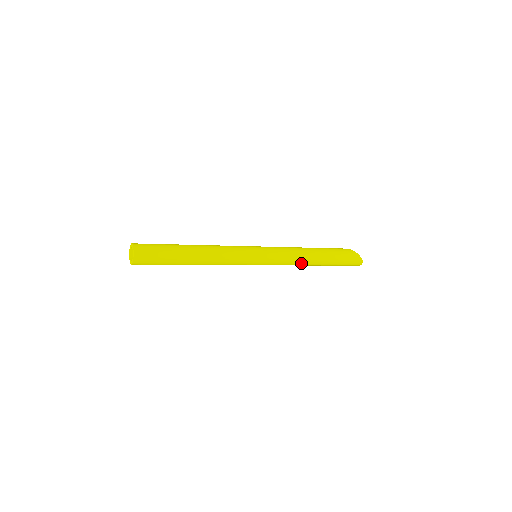
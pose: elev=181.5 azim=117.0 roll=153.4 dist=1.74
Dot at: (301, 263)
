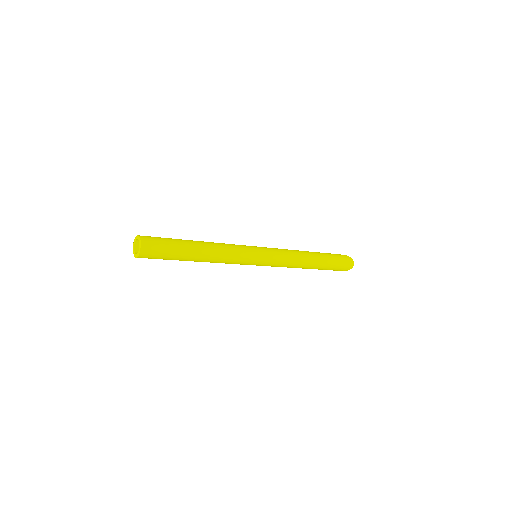
Dot at: (300, 258)
